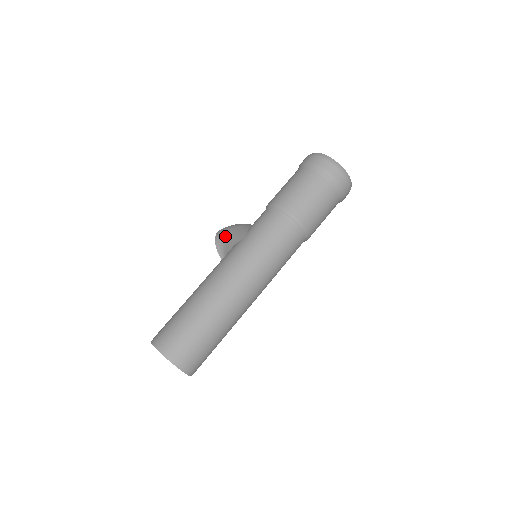
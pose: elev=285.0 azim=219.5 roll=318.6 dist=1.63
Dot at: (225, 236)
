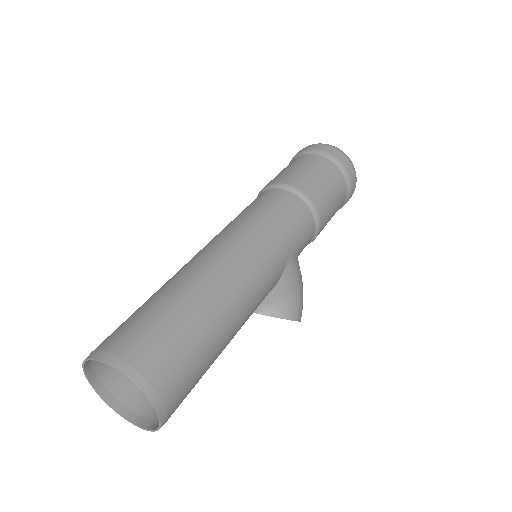
Dot at: occluded
